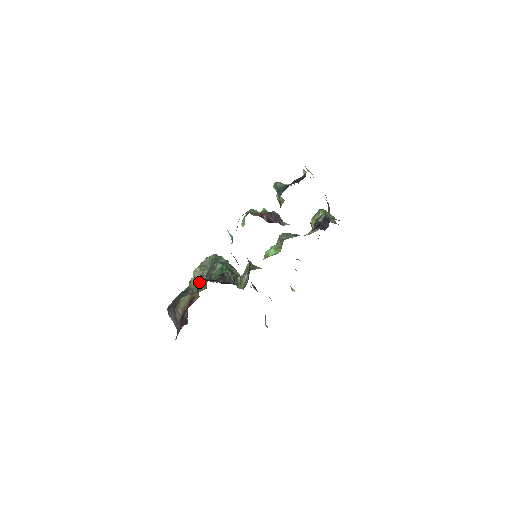
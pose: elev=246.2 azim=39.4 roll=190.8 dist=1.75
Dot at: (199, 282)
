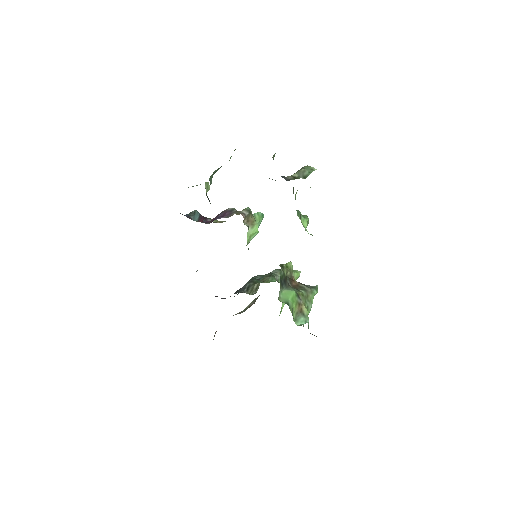
Dot at: occluded
